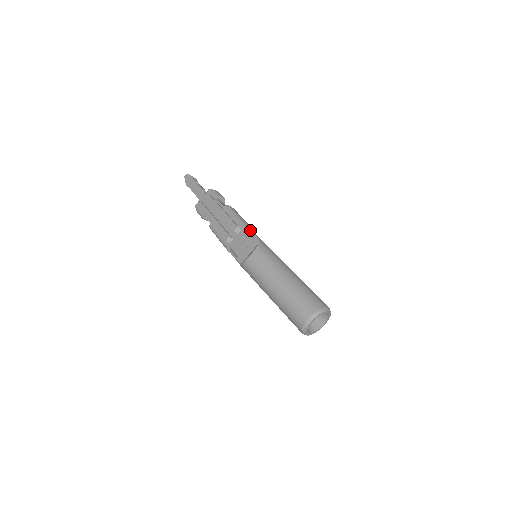
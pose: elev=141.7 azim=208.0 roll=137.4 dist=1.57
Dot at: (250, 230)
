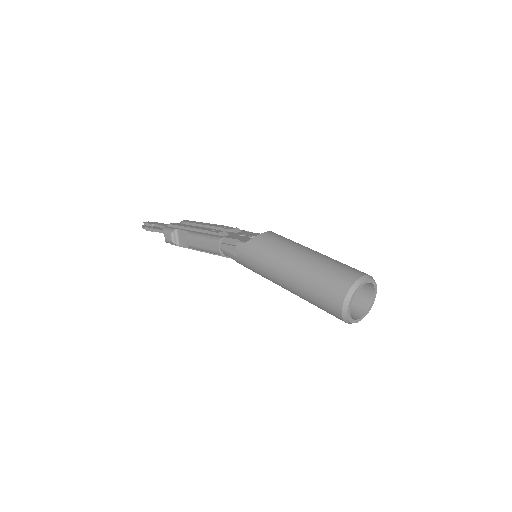
Dot at: occluded
